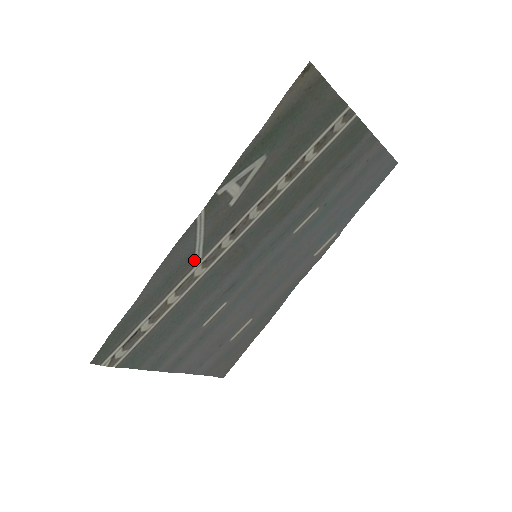
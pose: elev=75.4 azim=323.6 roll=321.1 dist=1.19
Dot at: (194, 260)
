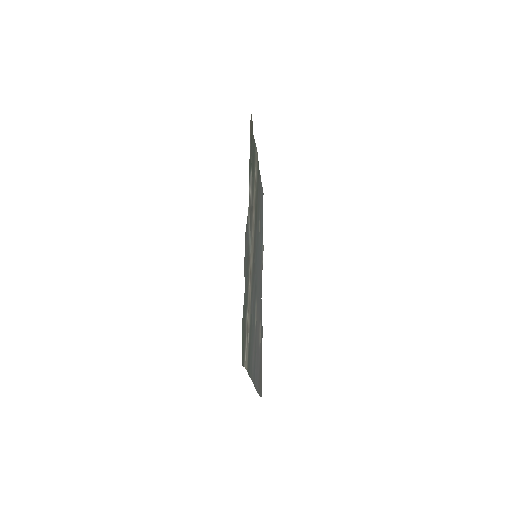
Dot at: (249, 252)
